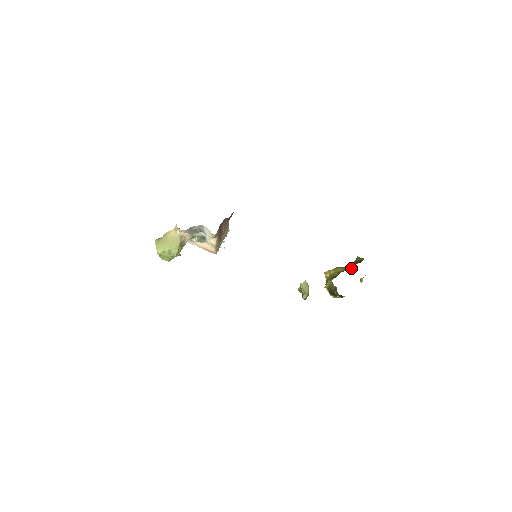
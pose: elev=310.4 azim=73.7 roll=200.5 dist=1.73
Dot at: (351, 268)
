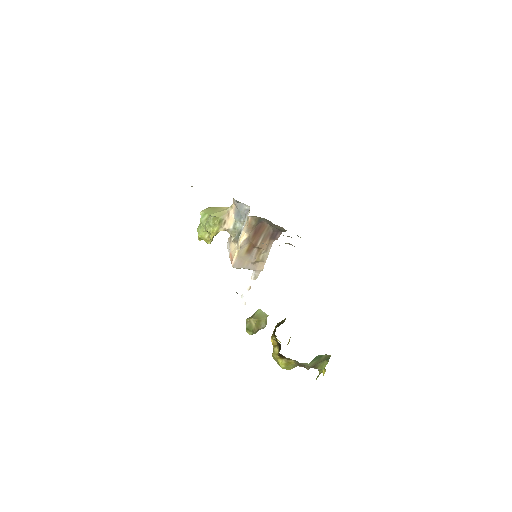
Dot at: occluded
